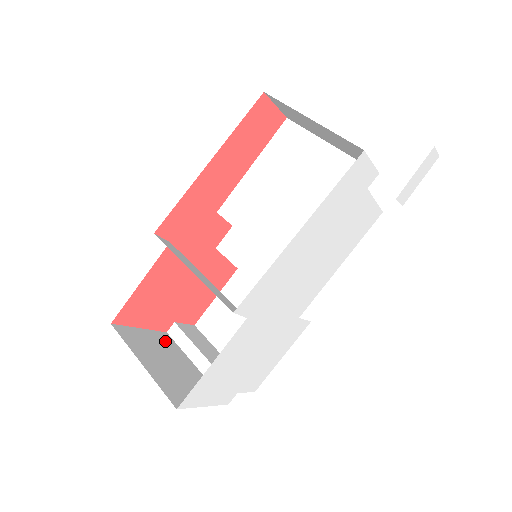
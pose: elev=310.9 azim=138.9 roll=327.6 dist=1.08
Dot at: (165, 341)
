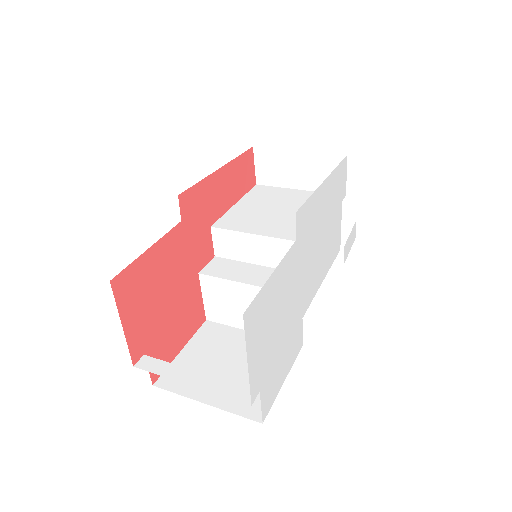
Dot at: occluded
